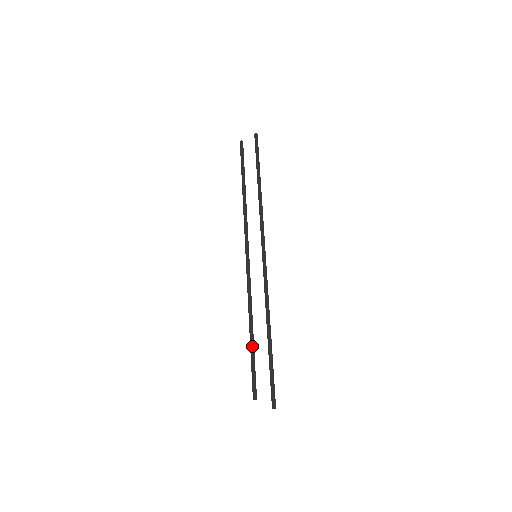
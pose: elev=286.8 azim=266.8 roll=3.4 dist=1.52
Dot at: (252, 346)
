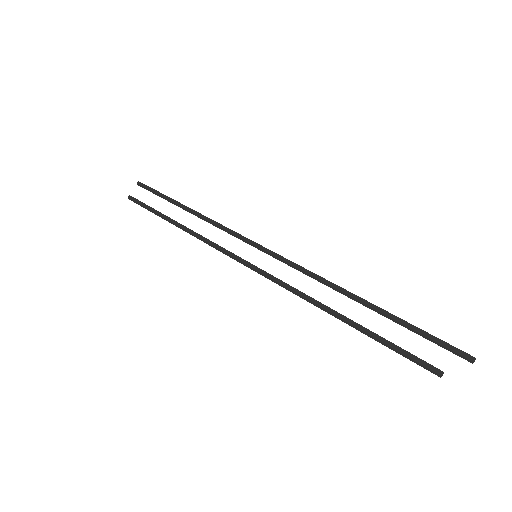
Dot at: (362, 328)
